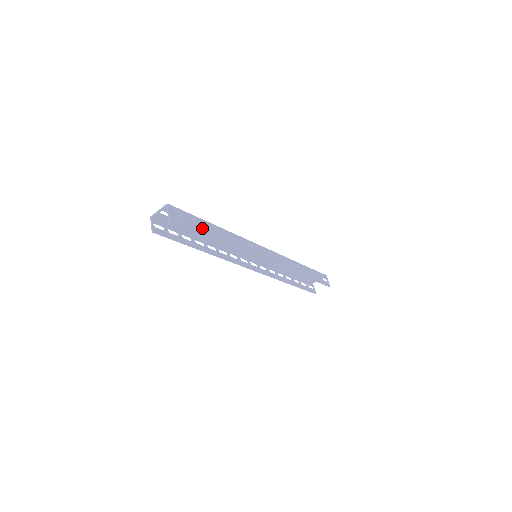
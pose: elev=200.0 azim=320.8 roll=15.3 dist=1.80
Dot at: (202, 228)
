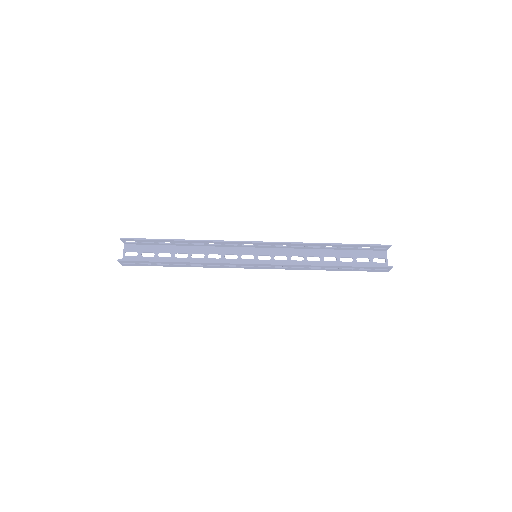
Dot at: (162, 241)
